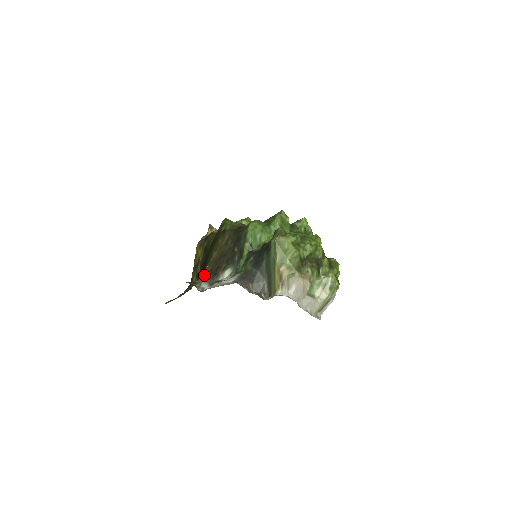
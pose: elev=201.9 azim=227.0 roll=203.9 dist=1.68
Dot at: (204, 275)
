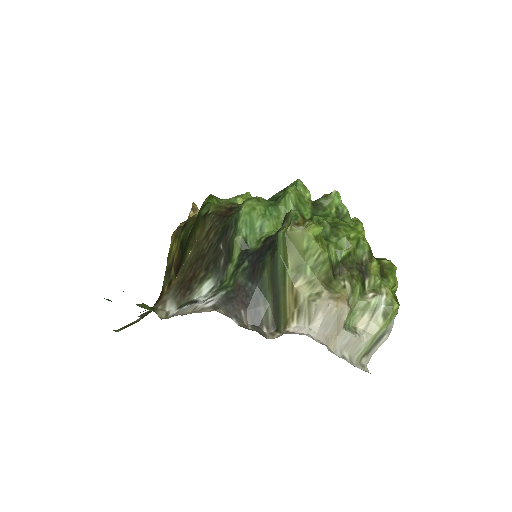
Dot at: (172, 288)
